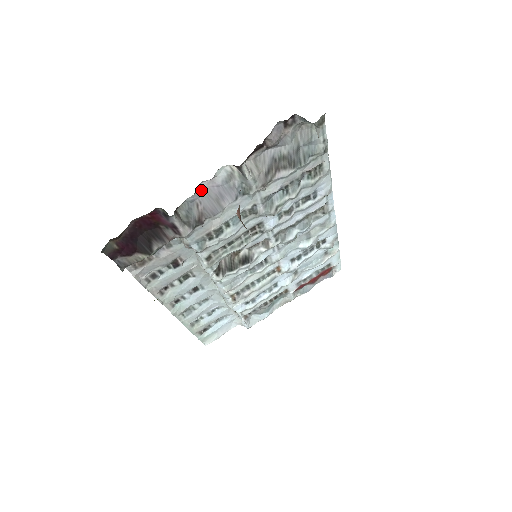
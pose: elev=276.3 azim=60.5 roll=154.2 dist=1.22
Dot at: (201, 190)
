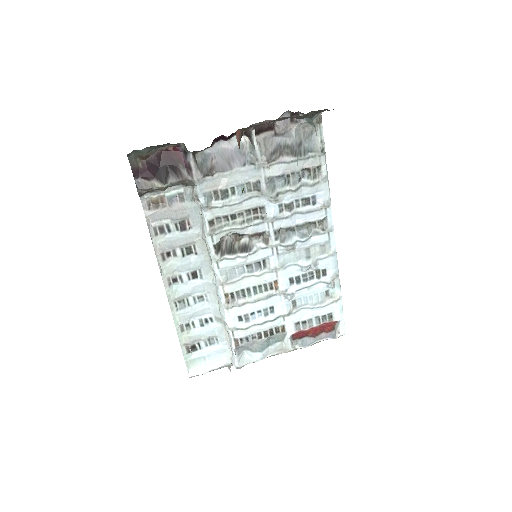
Dot at: (218, 148)
